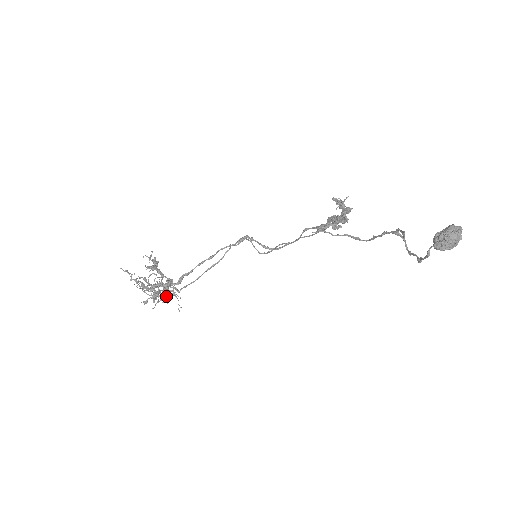
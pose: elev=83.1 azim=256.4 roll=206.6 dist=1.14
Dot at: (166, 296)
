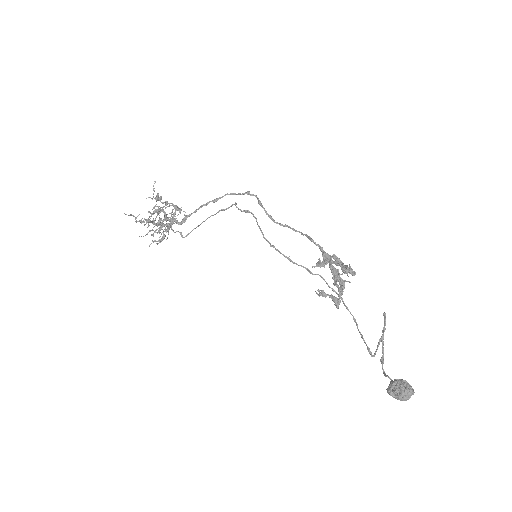
Dot at: (171, 215)
